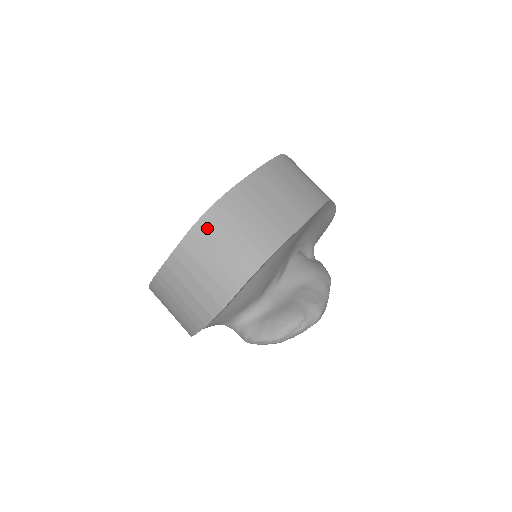
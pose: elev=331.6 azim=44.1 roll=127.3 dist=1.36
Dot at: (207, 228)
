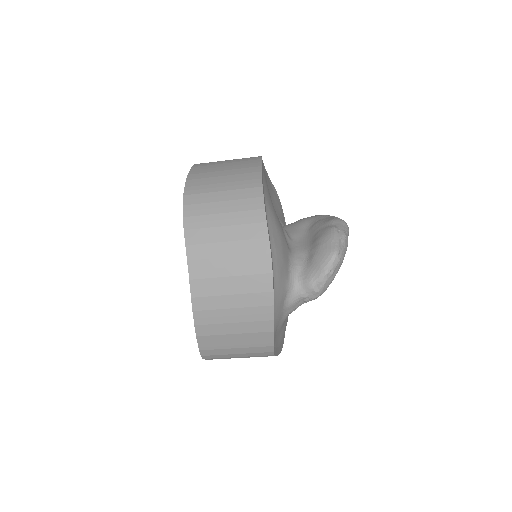
Dot at: (195, 213)
